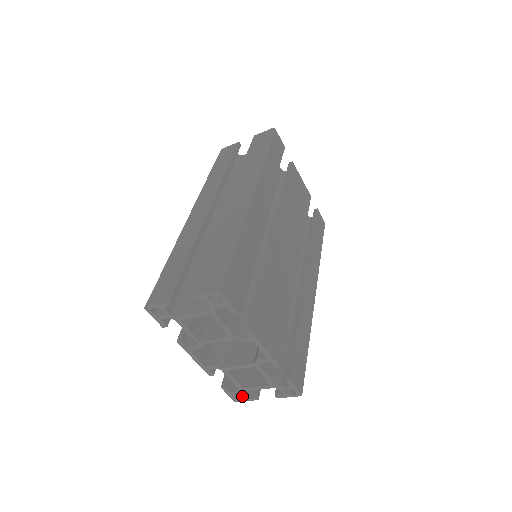
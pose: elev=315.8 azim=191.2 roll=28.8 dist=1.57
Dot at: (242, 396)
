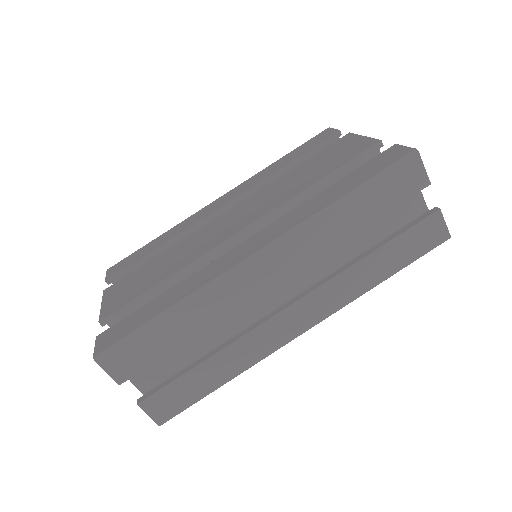
Dot at: occluded
